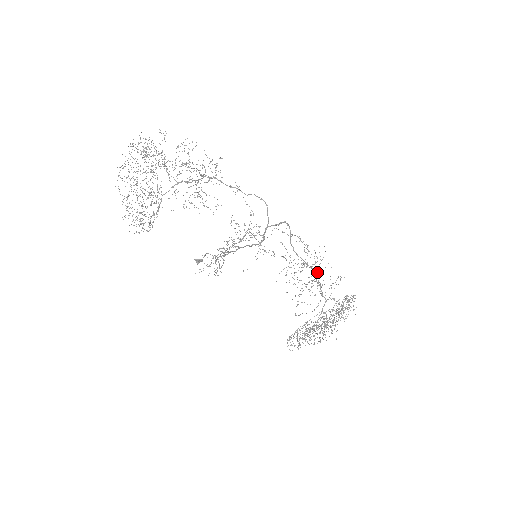
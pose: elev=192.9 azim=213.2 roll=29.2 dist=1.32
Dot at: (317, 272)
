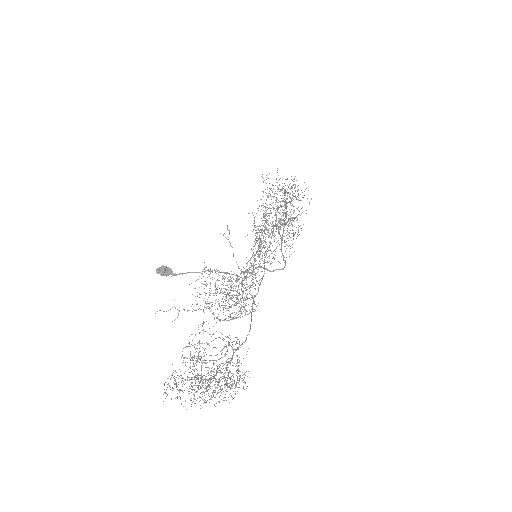
Dot at: occluded
